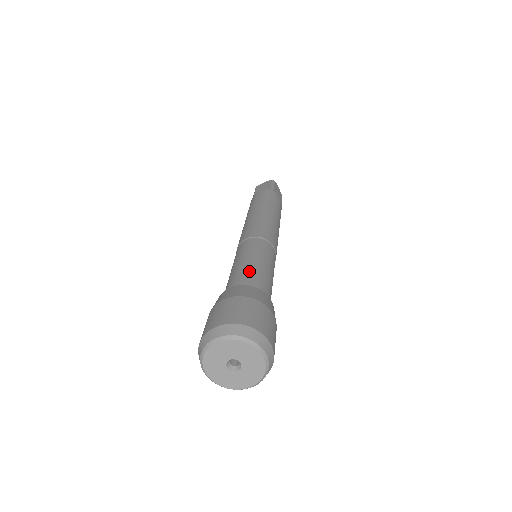
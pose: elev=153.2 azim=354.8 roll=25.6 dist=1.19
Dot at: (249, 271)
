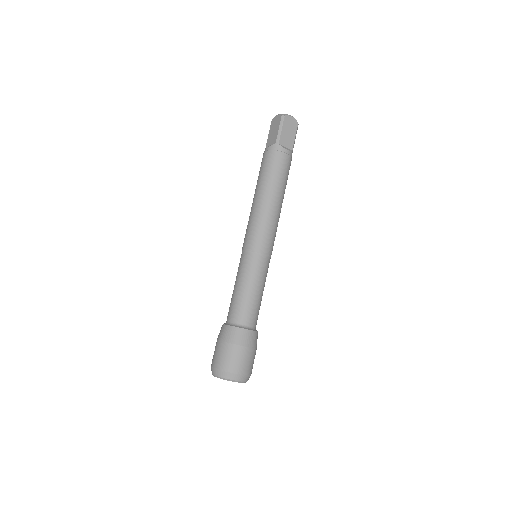
Dot at: (258, 308)
